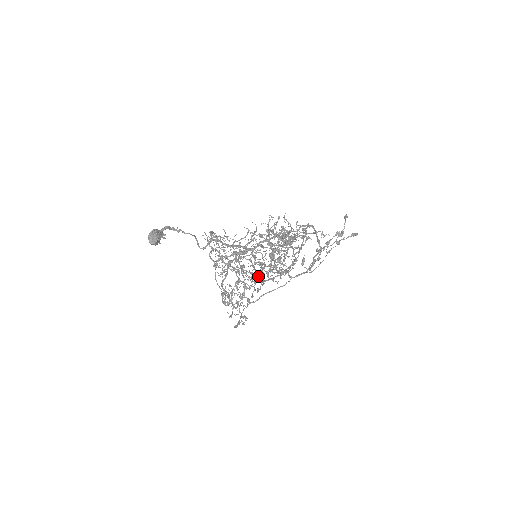
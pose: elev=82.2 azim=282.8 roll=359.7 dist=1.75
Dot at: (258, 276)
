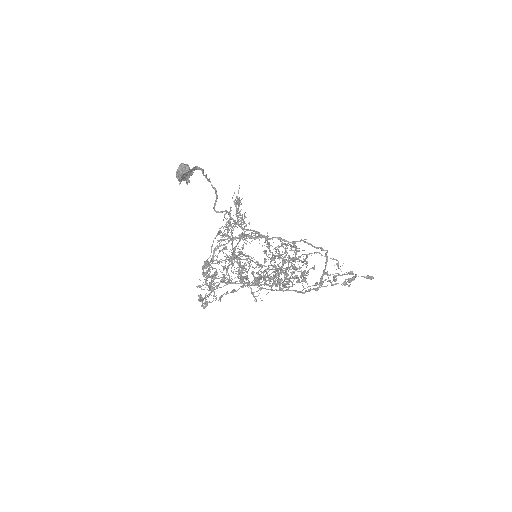
Dot at: occluded
